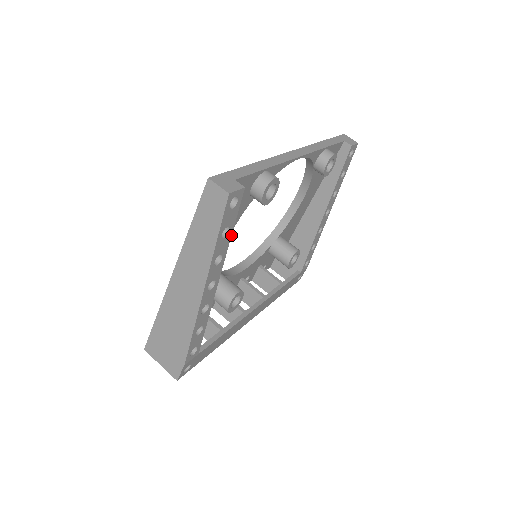
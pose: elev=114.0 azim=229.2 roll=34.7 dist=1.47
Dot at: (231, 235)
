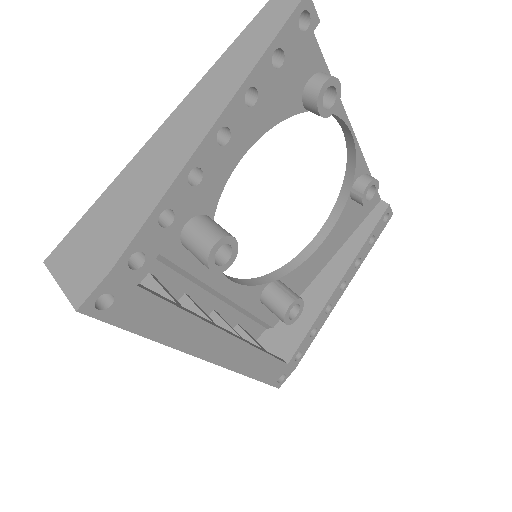
Dot at: (279, 80)
